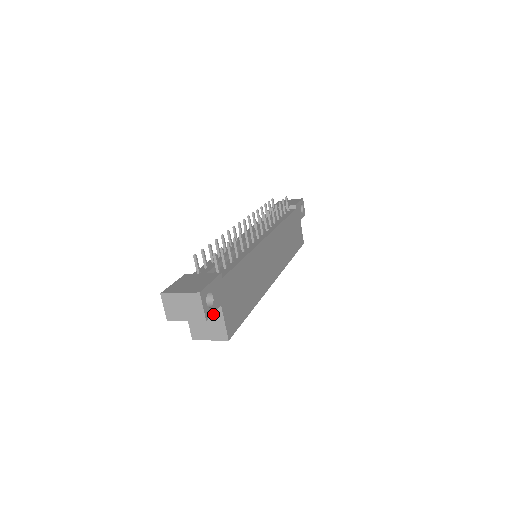
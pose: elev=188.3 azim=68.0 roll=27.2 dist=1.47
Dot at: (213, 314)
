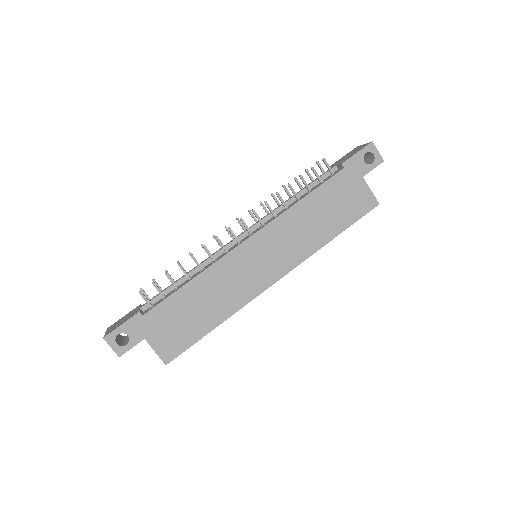
Dot at: occluded
